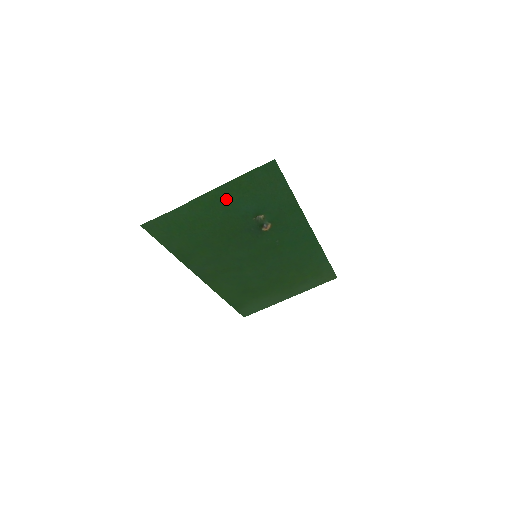
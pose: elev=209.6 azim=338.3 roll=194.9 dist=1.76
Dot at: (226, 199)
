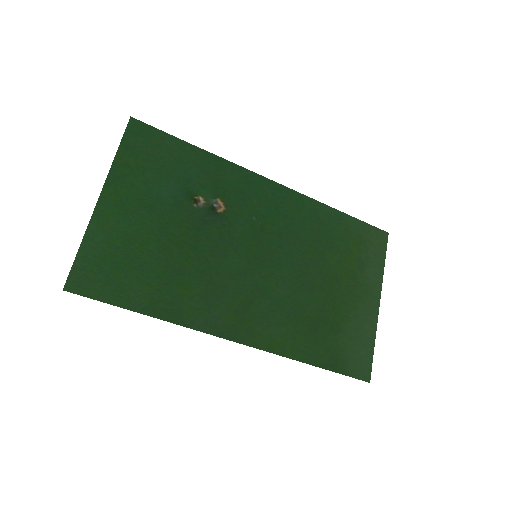
Dot at: (131, 192)
